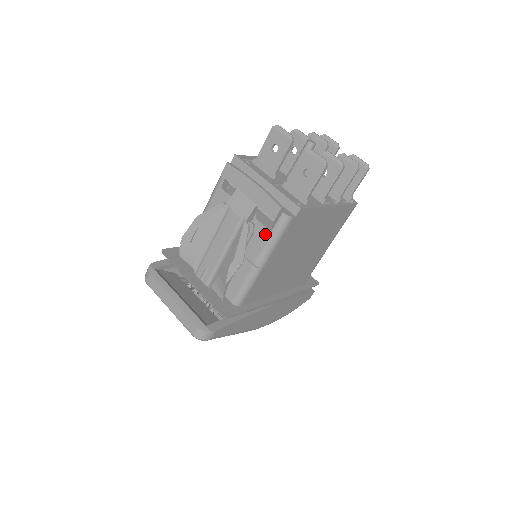
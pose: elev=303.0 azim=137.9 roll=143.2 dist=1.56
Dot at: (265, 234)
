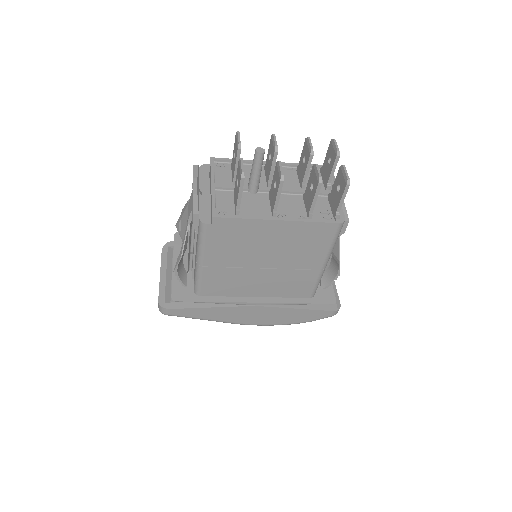
Dot at: (197, 235)
